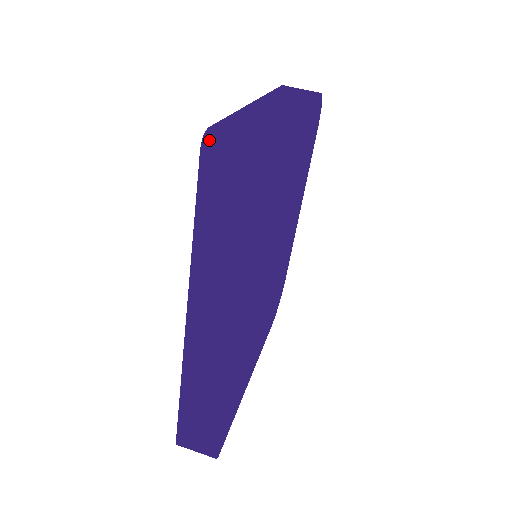
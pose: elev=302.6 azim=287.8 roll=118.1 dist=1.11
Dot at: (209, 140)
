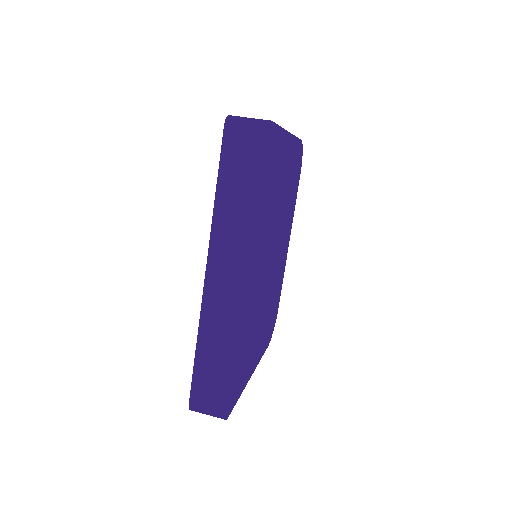
Dot at: (230, 120)
